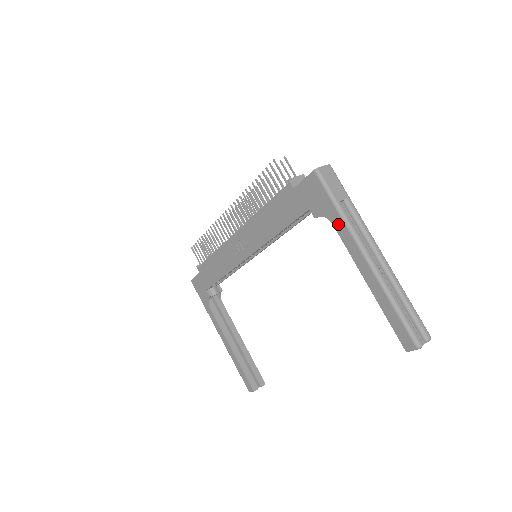
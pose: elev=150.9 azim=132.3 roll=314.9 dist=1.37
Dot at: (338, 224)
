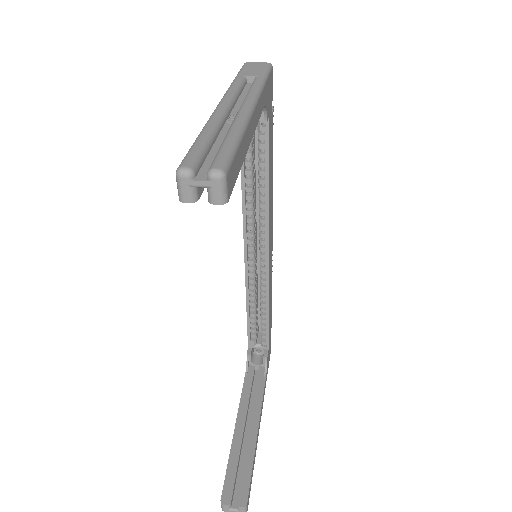
Dot at: occluded
